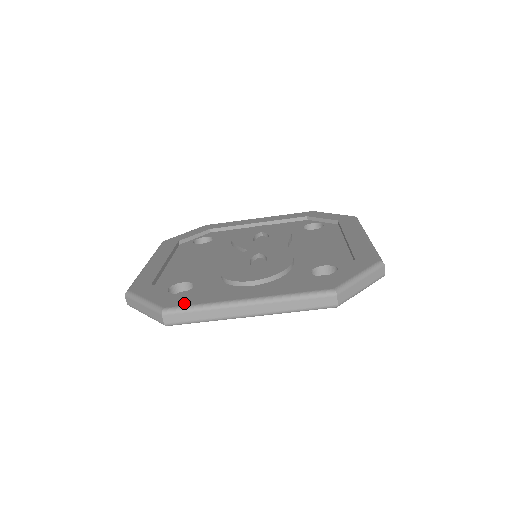
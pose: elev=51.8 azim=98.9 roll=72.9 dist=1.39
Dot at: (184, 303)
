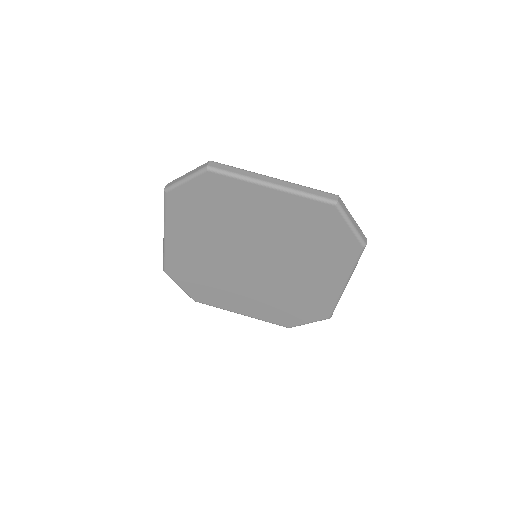
Dot at: occluded
